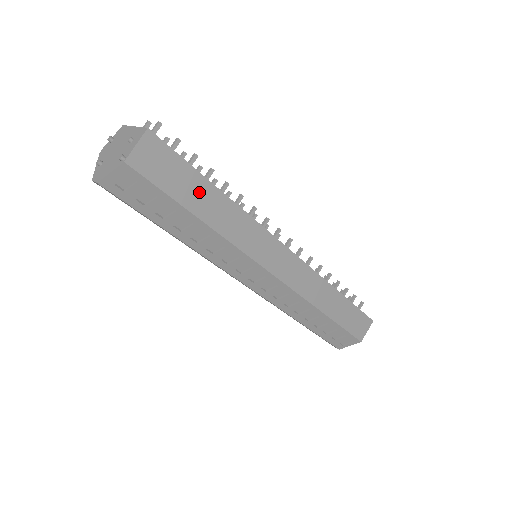
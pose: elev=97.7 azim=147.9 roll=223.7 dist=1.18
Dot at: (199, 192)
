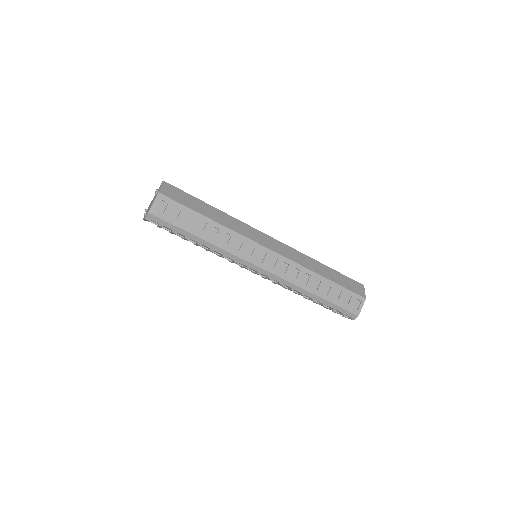
Dot at: (201, 206)
